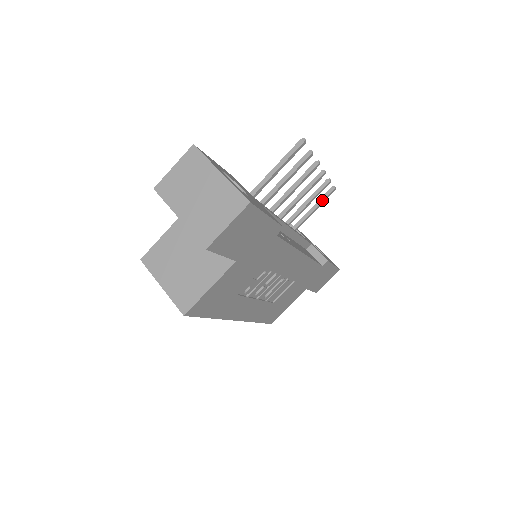
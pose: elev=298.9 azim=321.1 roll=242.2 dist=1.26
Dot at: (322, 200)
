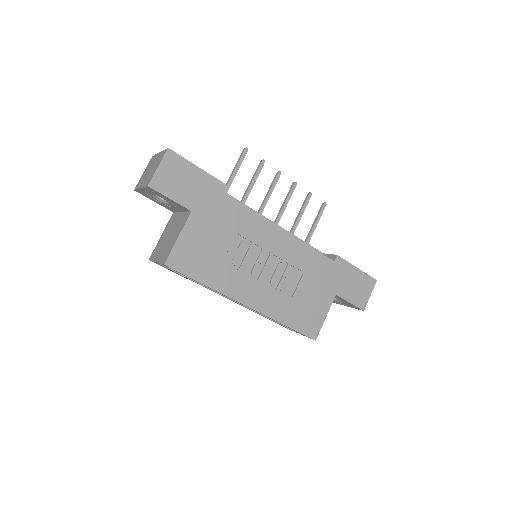
Dot at: (318, 216)
